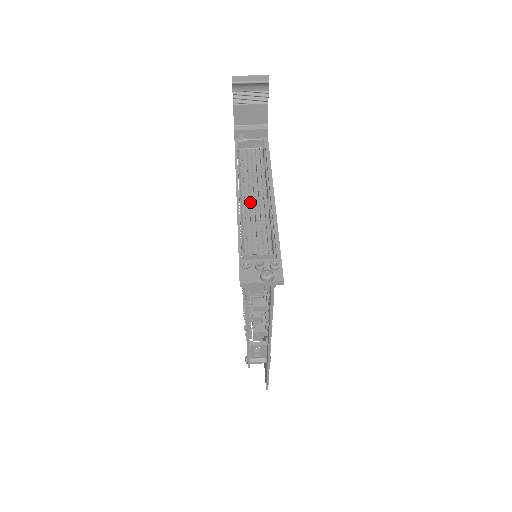
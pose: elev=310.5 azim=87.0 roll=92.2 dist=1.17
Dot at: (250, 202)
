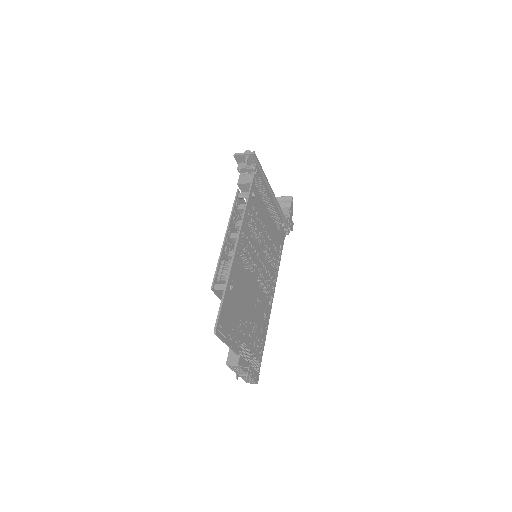
Dot at: occluded
